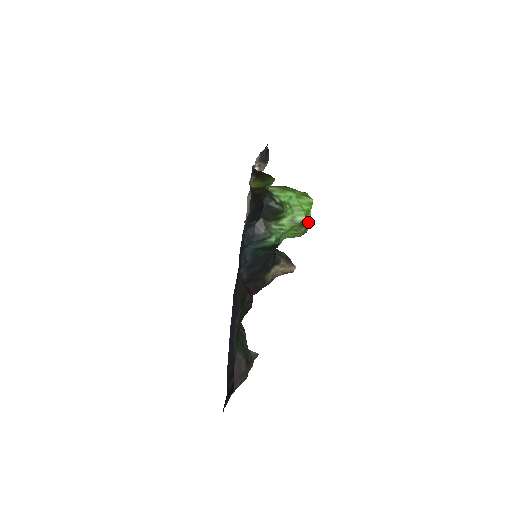
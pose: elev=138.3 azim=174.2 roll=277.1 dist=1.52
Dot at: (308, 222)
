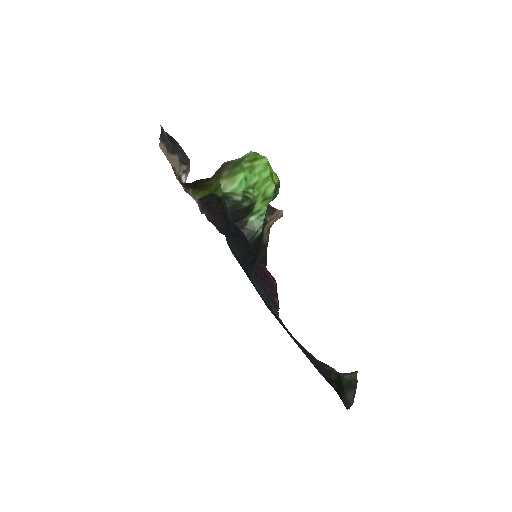
Dot at: (277, 182)
